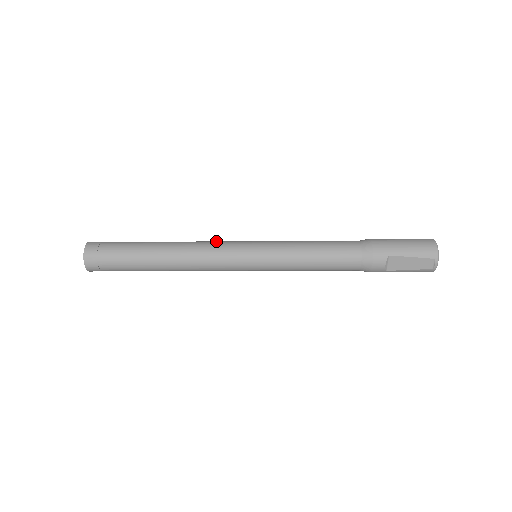
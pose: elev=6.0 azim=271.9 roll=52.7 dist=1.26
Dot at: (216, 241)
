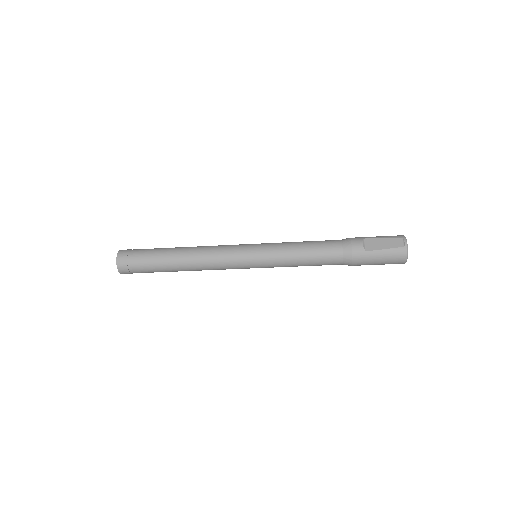
Dot at: occluded
